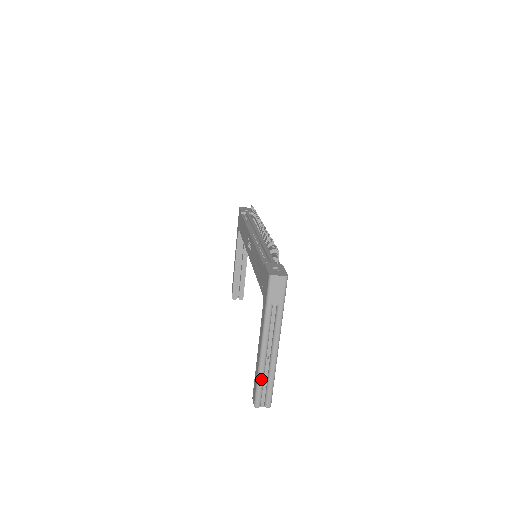
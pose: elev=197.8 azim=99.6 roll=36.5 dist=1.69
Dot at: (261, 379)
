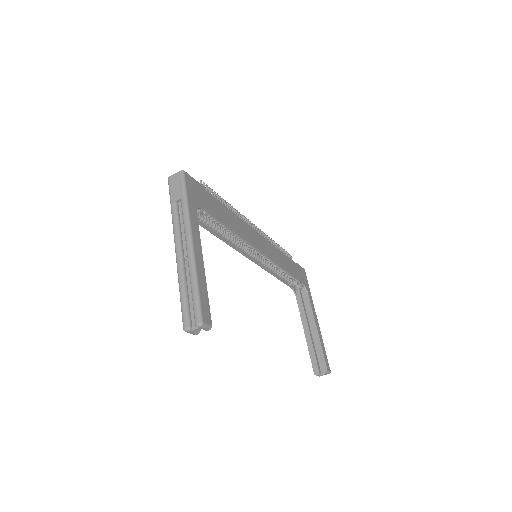
Dot at: (182, 288)
